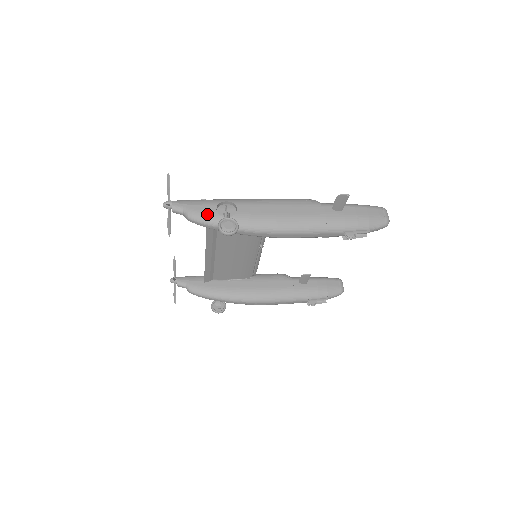
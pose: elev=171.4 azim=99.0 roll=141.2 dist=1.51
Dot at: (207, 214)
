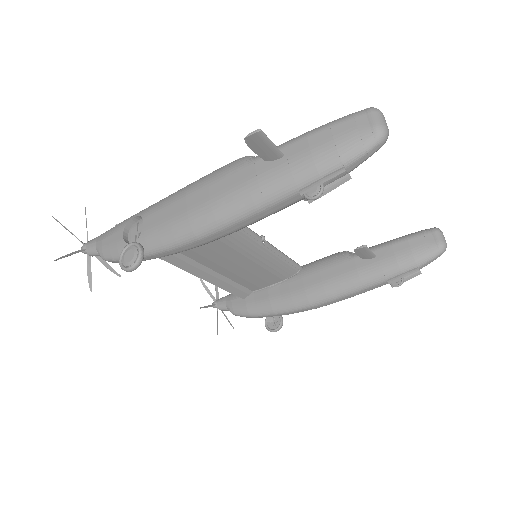
Dot at: (115, 247)
